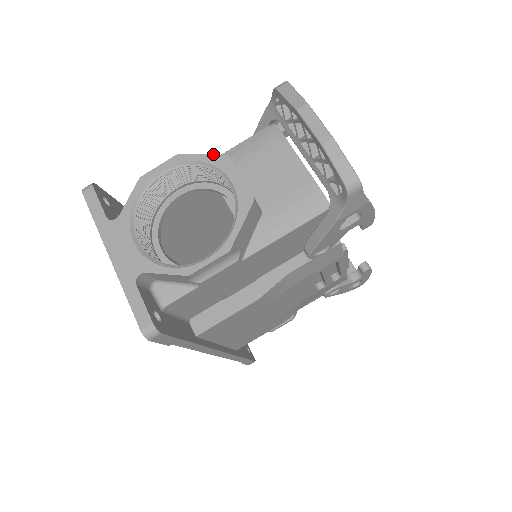
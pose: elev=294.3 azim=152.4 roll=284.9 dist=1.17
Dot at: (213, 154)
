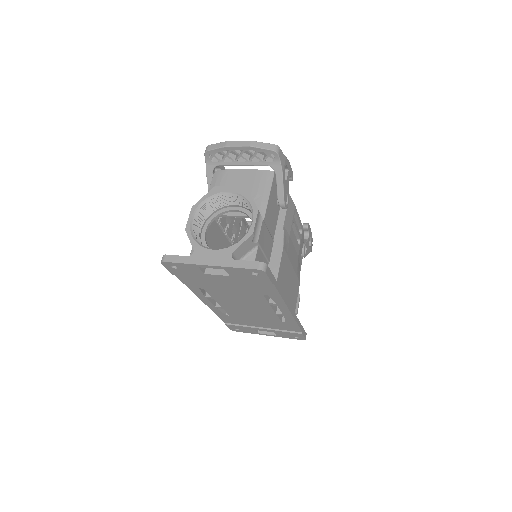
Dot at: (208, 192)
